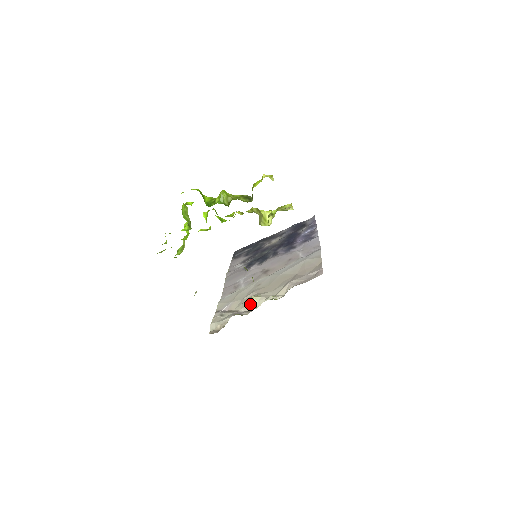
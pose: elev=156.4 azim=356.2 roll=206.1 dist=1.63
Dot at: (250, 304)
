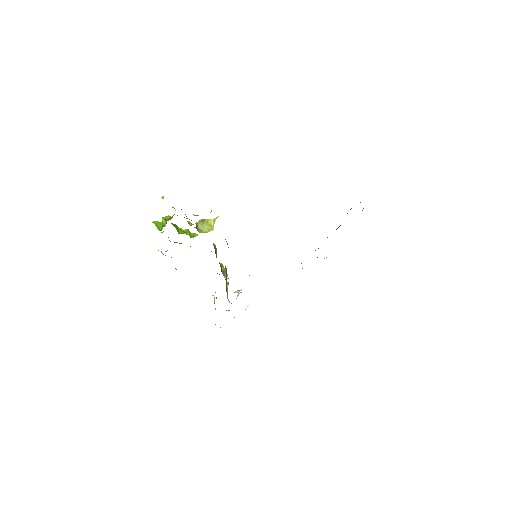
Dot at: occluded
